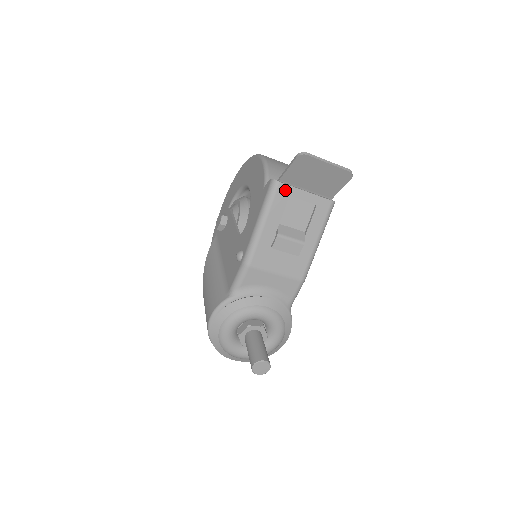
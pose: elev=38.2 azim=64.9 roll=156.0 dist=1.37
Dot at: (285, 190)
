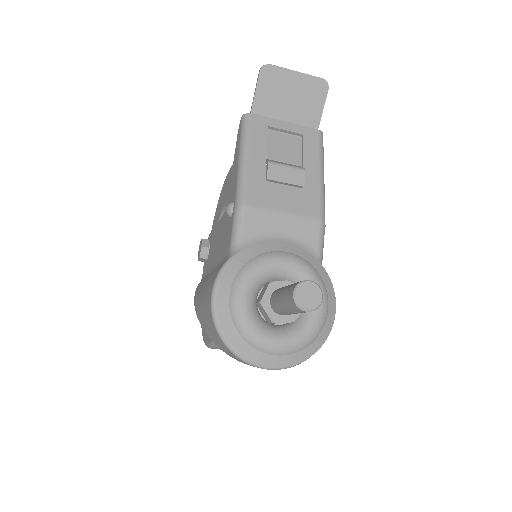
Dot at: (260, 121)
